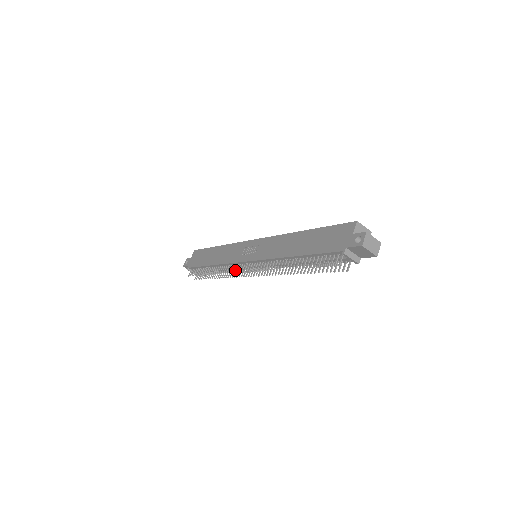
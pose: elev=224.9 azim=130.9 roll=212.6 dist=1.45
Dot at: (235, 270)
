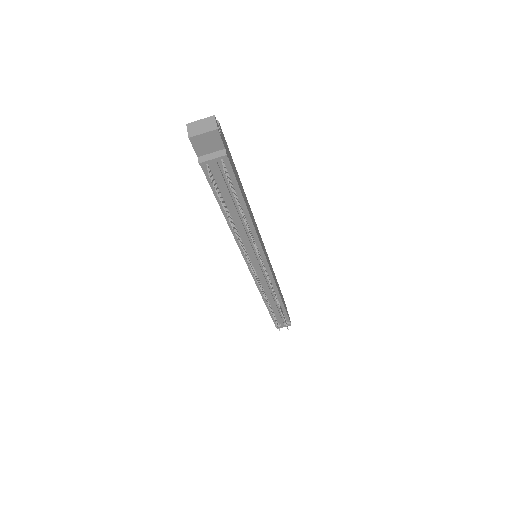
Dot at: (259, 286)
